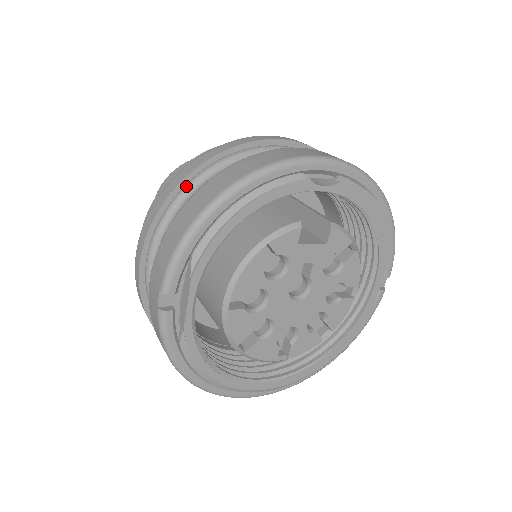
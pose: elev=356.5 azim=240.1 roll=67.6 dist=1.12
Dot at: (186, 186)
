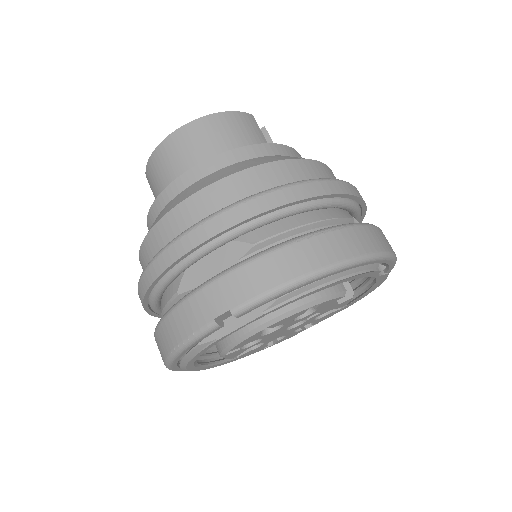
Dot at: (288, 208)
